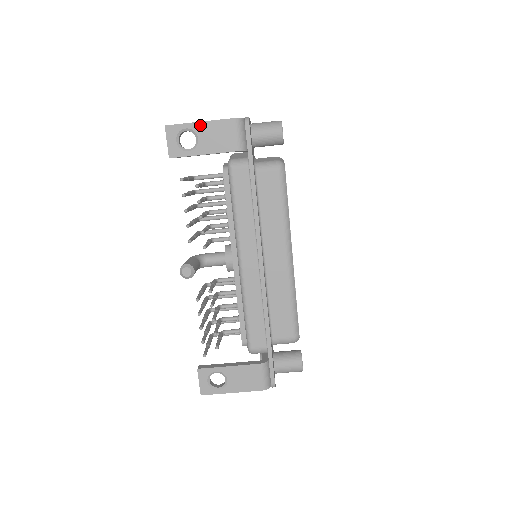
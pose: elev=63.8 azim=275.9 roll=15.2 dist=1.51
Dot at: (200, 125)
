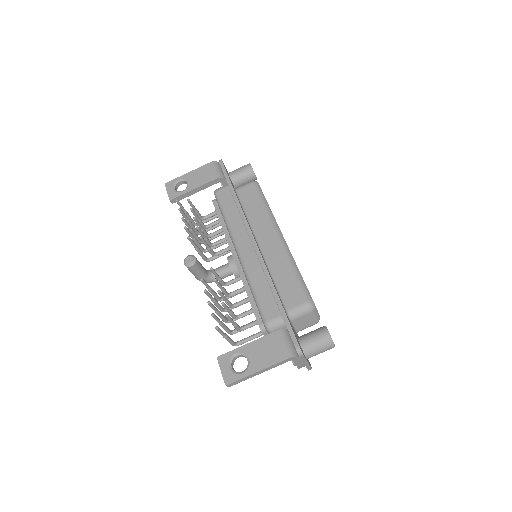
Dot at: (188, 174)
